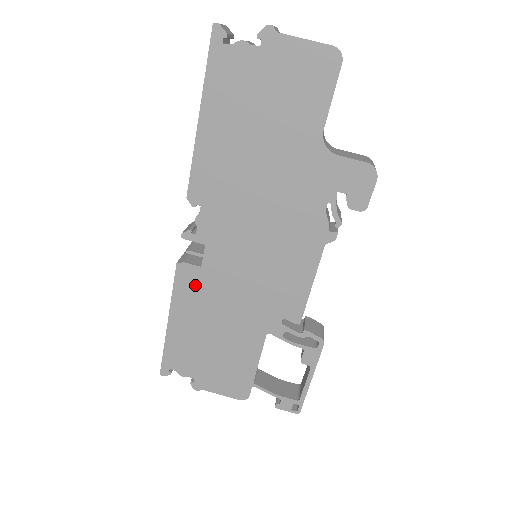
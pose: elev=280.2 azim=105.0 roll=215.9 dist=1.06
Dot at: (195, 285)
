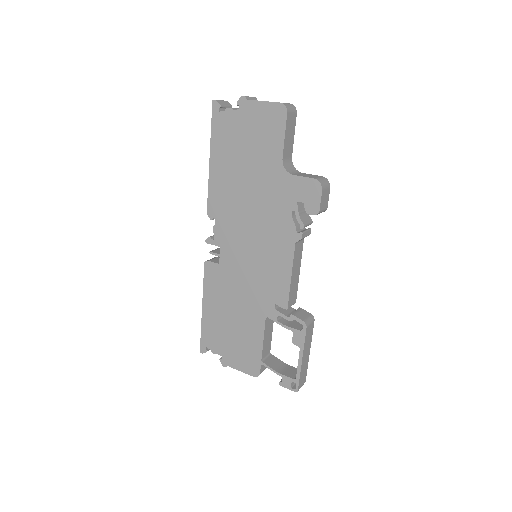
Dot at: (217, 278)
